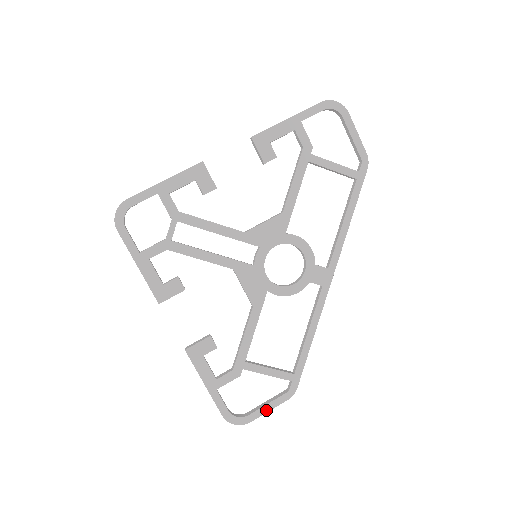
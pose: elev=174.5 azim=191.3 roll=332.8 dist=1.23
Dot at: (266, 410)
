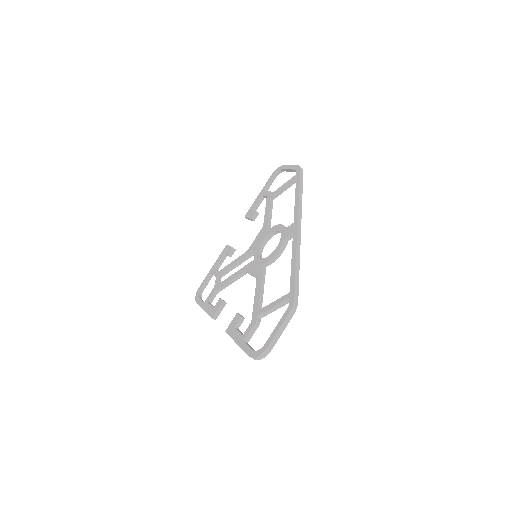
Dot at: (276, 331)
